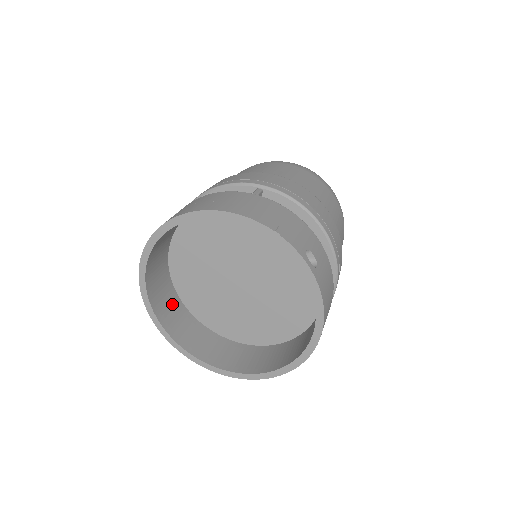
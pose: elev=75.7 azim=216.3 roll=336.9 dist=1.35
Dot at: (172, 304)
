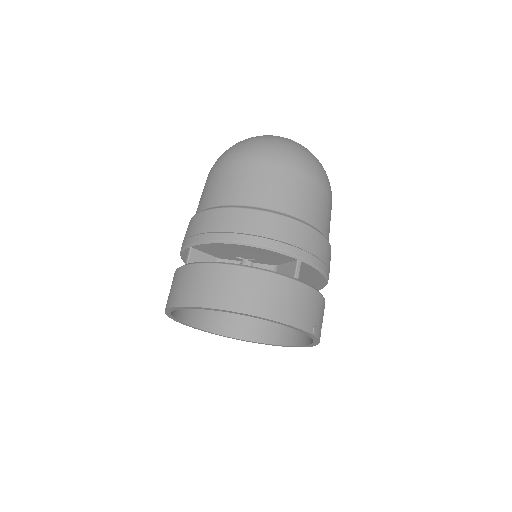
Dot at: occluded
